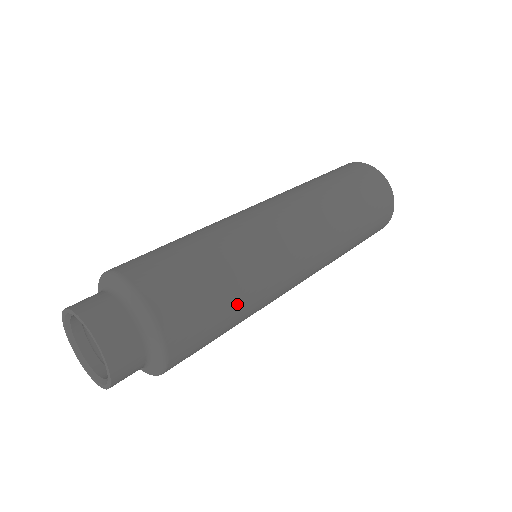
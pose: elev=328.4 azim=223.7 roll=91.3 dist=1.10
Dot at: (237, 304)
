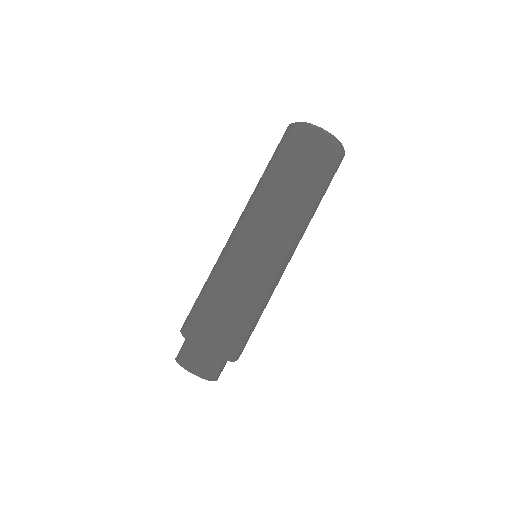
Dot at: occluded
